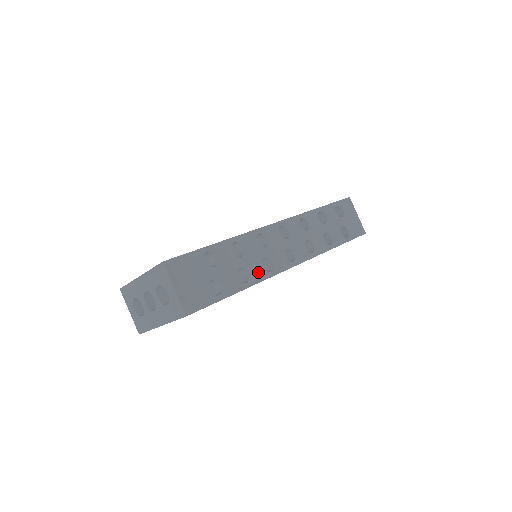
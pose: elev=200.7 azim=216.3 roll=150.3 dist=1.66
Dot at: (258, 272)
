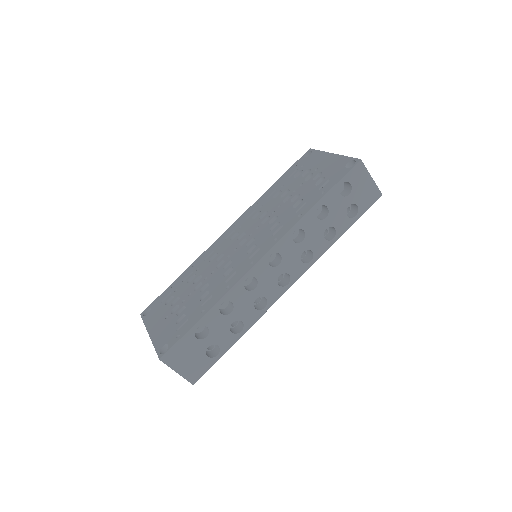
Dot at: (252, 315)
